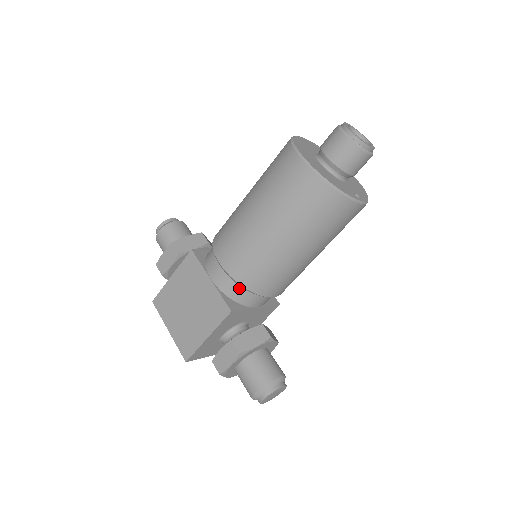
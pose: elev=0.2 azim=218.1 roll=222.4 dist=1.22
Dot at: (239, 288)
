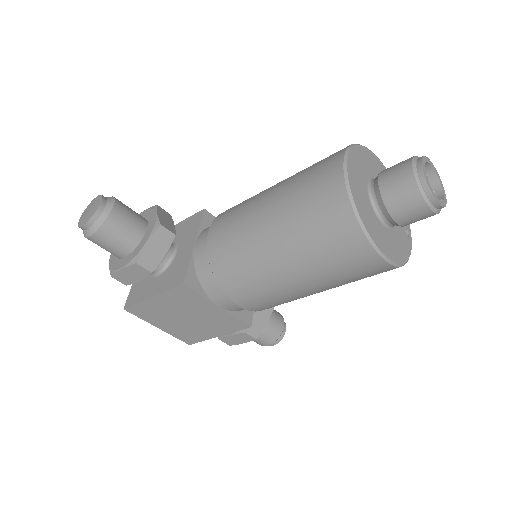
Dot at: occluded
